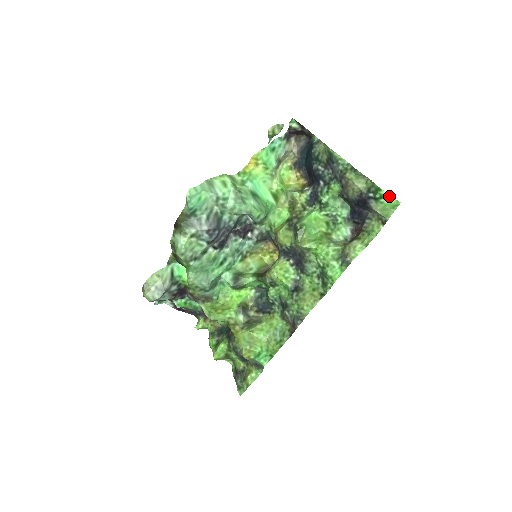
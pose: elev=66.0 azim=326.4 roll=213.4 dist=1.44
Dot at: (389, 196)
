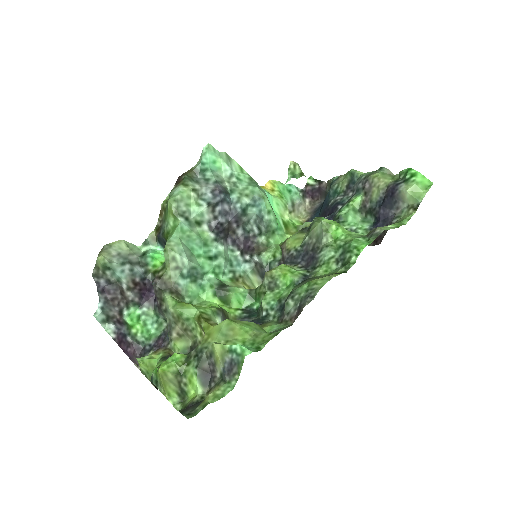
Dot at: (420, 175)
